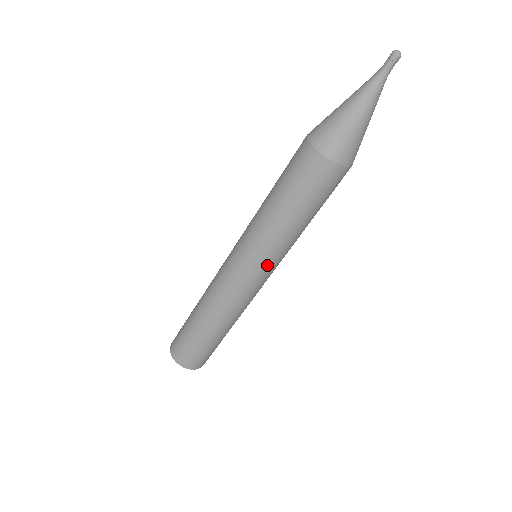
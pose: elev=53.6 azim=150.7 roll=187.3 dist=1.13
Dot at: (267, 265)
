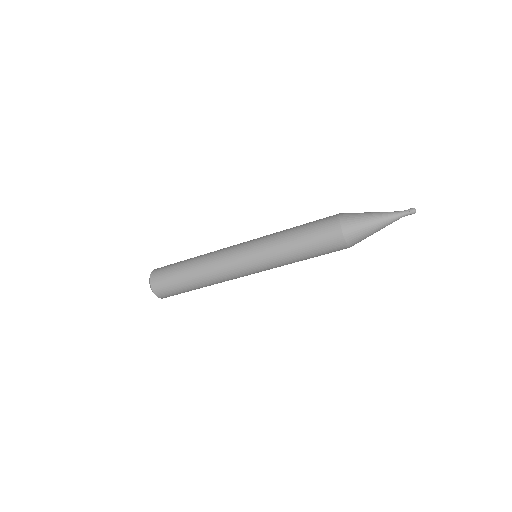
Dot at: (261, 266)
